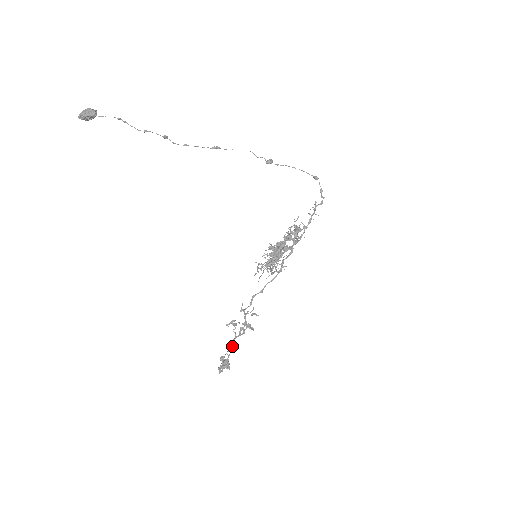
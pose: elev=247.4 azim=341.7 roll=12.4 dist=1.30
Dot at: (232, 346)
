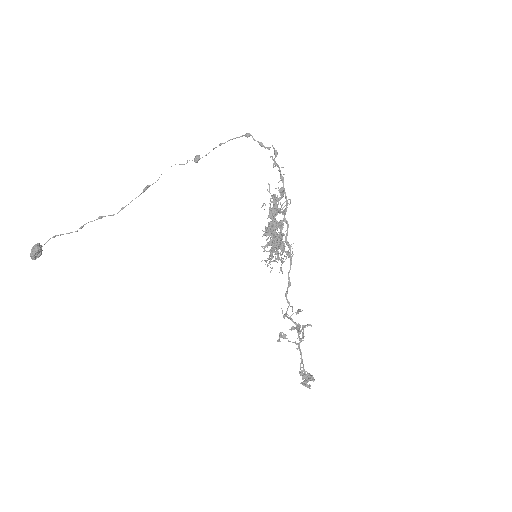
Dot at: occluded
